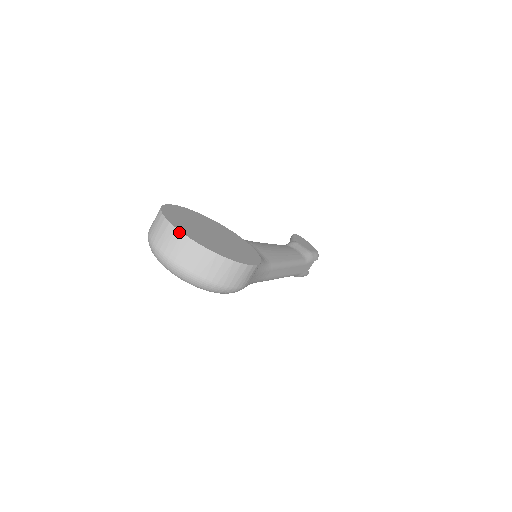
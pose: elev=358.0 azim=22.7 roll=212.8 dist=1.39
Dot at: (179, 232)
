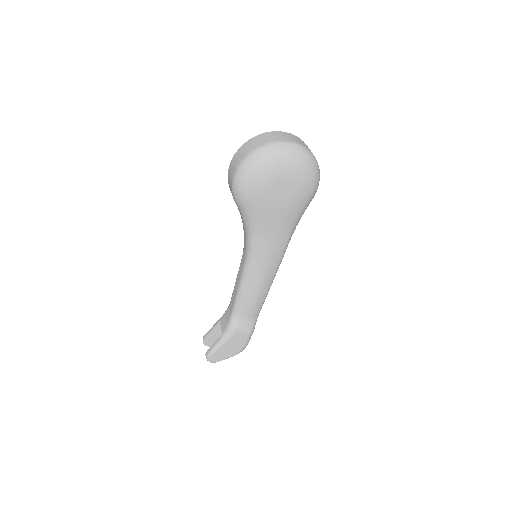
Dot at: (284, 132)
